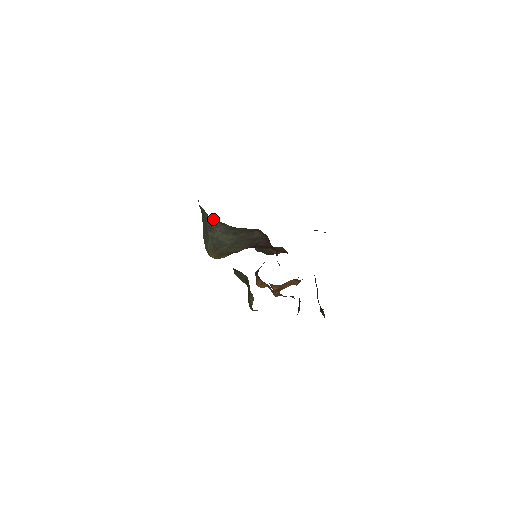
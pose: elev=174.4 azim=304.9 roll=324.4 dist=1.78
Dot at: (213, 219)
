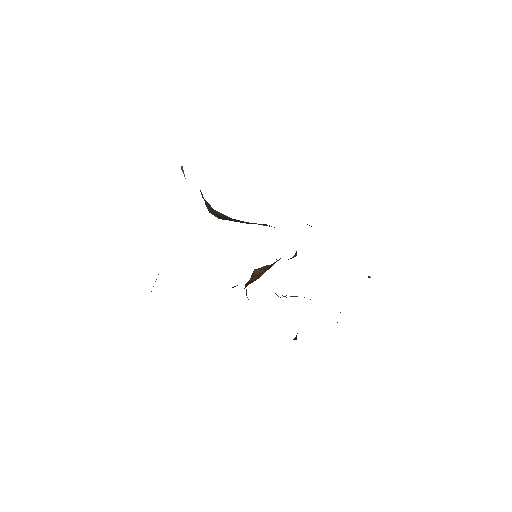
Dot at: occluded
